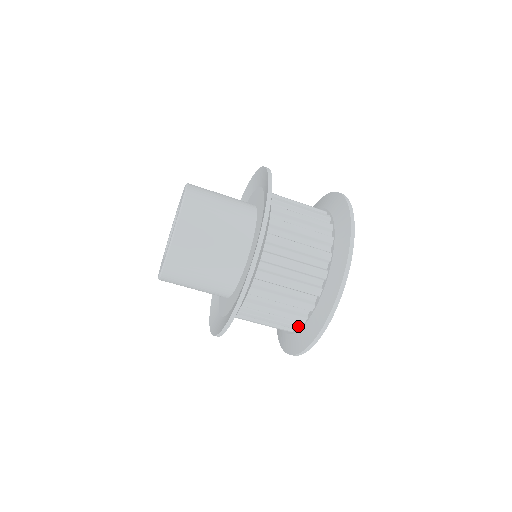
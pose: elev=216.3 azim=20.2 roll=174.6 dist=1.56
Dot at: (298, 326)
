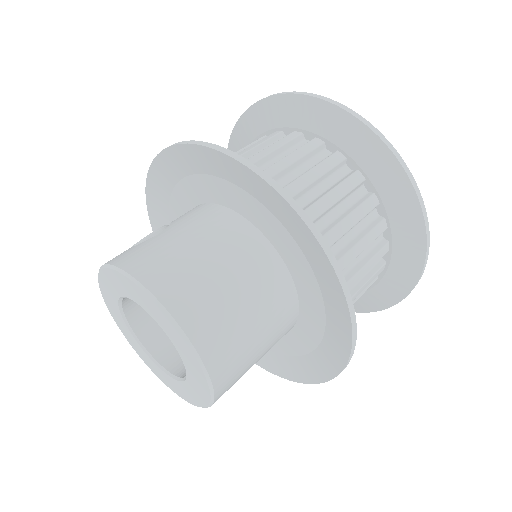
Dot at: occluded
